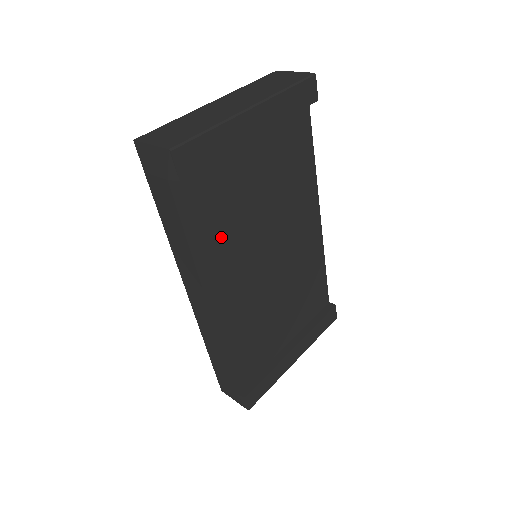
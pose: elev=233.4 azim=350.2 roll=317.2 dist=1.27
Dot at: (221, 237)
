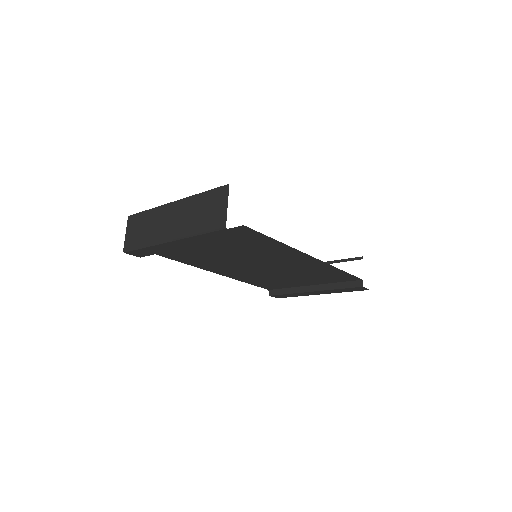
Dot at: (201, 260)
